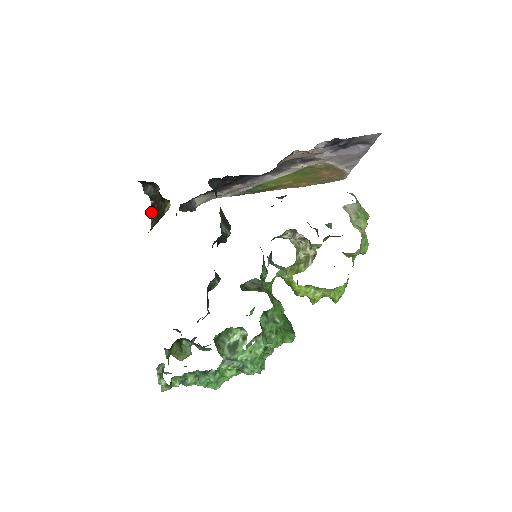
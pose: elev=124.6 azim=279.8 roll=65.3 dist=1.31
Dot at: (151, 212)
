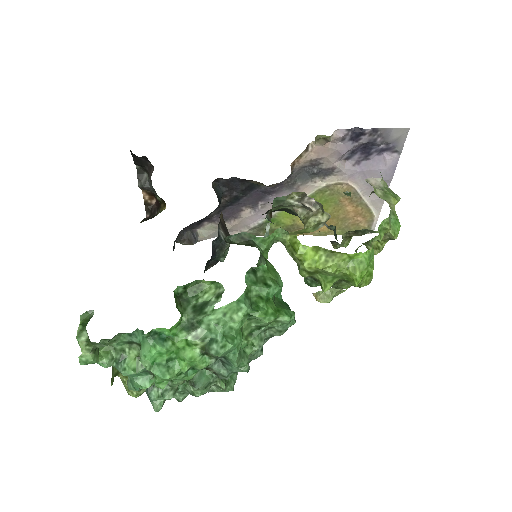
Dot at: (143, 219)
